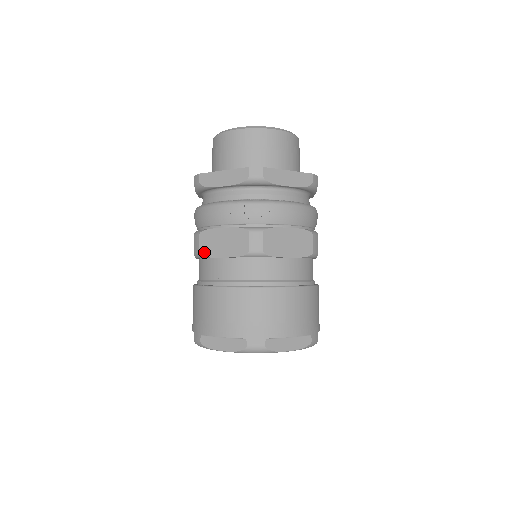
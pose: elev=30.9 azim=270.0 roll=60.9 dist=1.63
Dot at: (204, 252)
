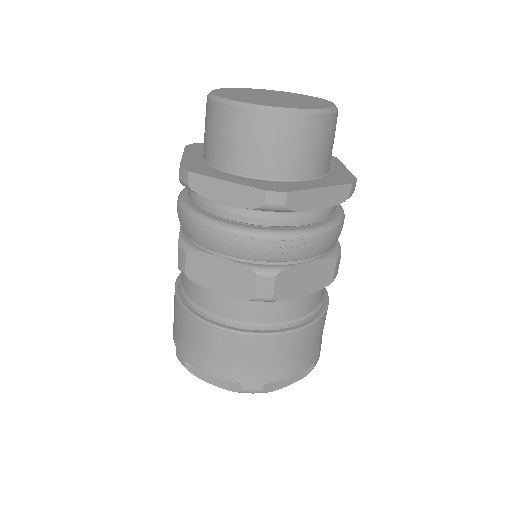
Dot at: (192, 276)
